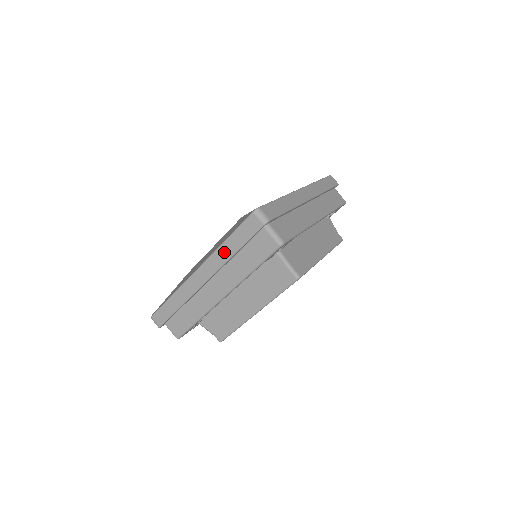
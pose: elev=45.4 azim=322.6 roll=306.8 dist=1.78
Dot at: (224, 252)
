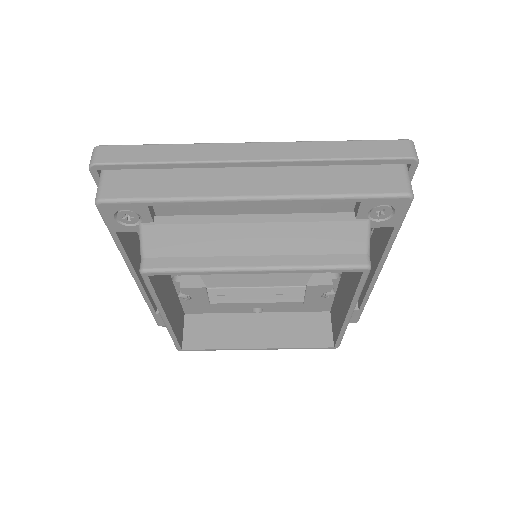
Dot at: (323, 149)
